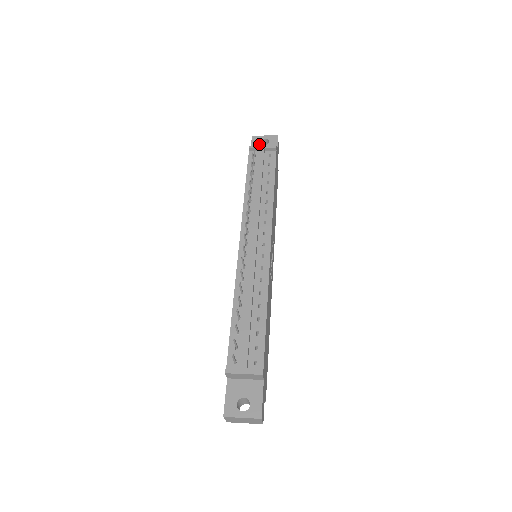
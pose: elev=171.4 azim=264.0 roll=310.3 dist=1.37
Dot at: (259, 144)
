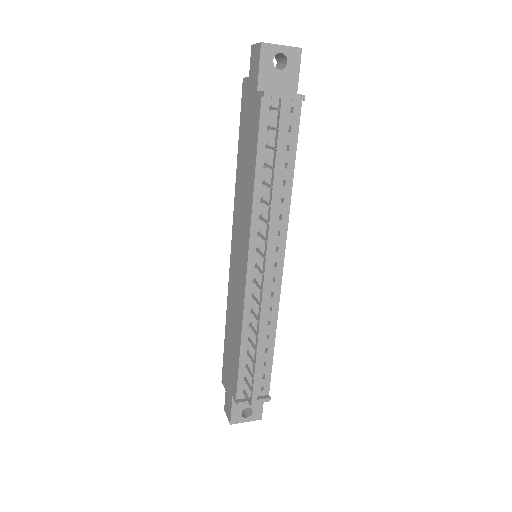
Dot at: (272, 66)
